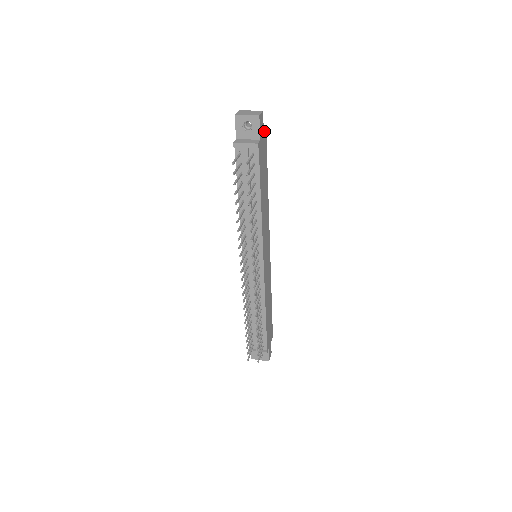
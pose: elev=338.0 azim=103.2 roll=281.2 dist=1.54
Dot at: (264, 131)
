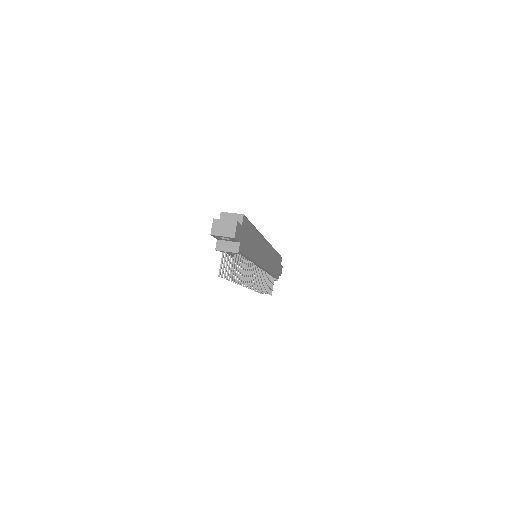
Dot at: (242, 223)
